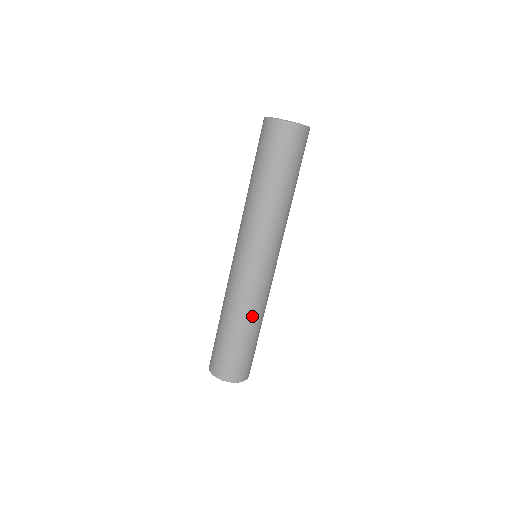
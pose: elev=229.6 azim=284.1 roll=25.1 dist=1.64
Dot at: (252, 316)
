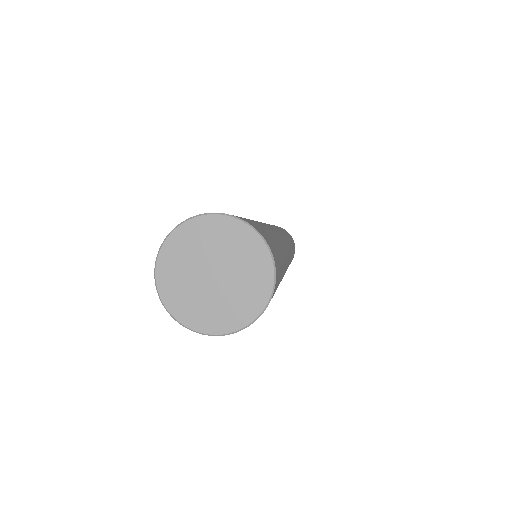
Dot at: occluded
